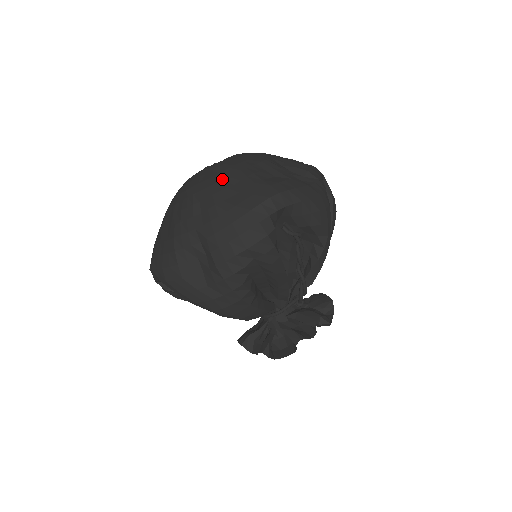
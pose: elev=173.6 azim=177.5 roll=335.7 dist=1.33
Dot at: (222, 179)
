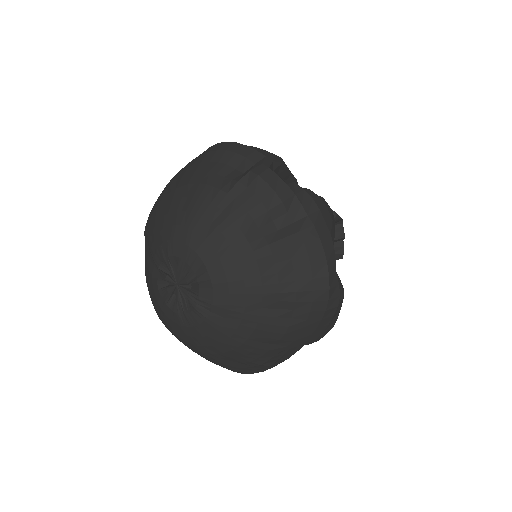
Dot at: (259, 316)
